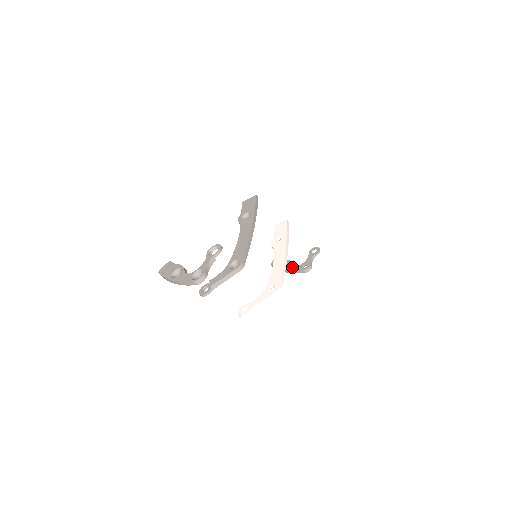
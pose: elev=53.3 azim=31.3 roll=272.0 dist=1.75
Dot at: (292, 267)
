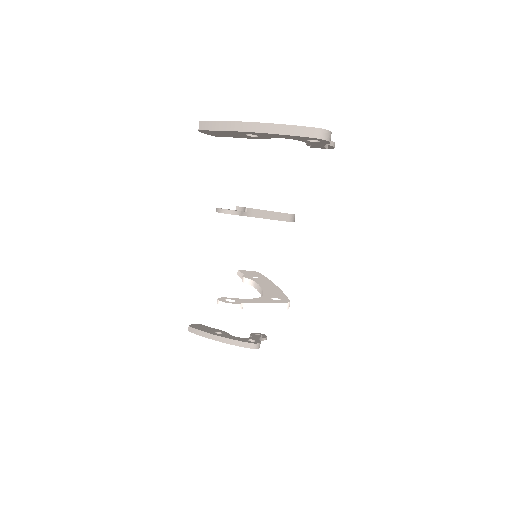
Dot at: (230, 336)
